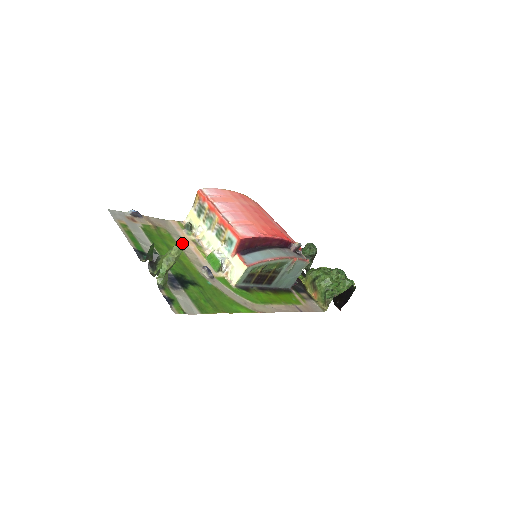
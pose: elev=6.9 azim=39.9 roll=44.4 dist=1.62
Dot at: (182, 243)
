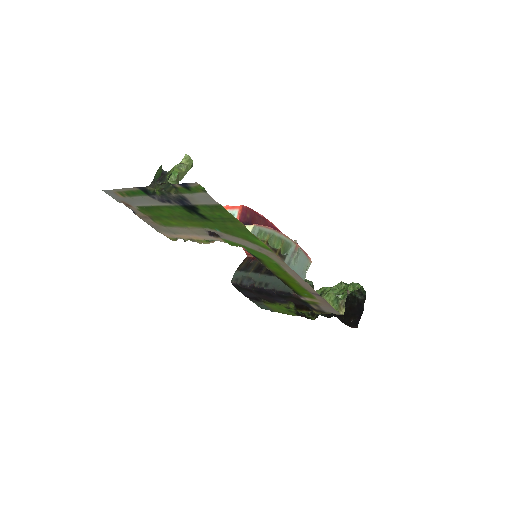
Dot at: (179, 231)
